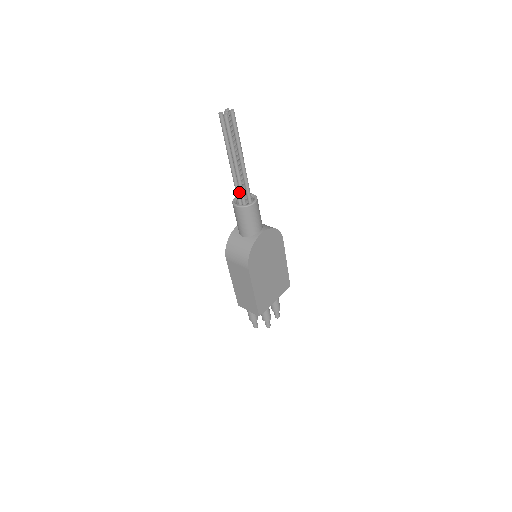
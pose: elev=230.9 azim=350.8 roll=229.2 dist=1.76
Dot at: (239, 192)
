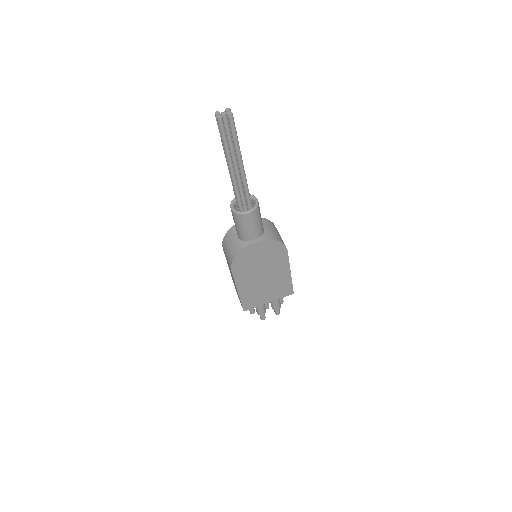
Dot at: occluded
